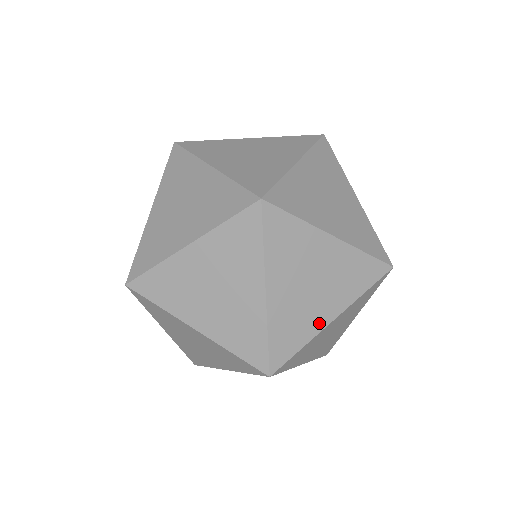
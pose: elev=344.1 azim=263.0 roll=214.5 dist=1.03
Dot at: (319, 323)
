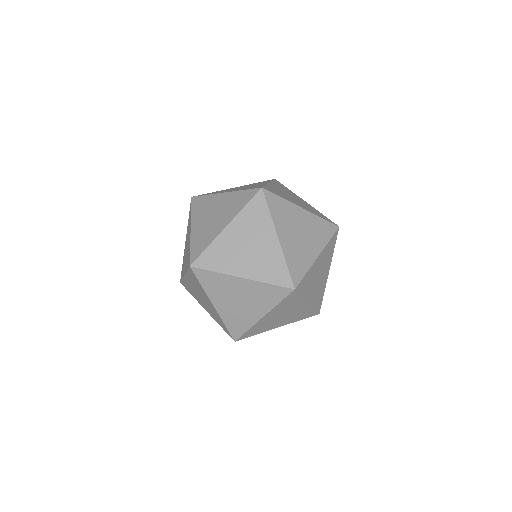
Dot at: (253, 319)
